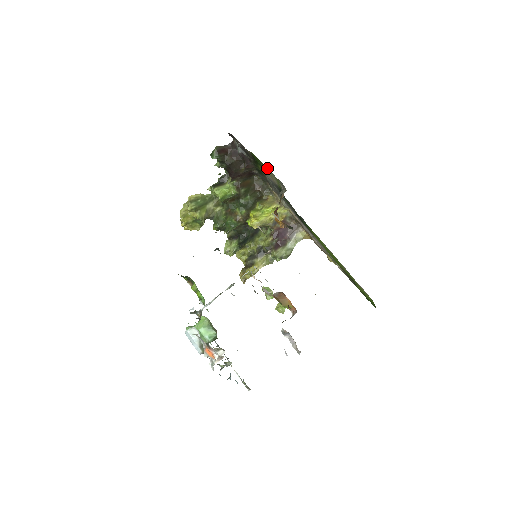
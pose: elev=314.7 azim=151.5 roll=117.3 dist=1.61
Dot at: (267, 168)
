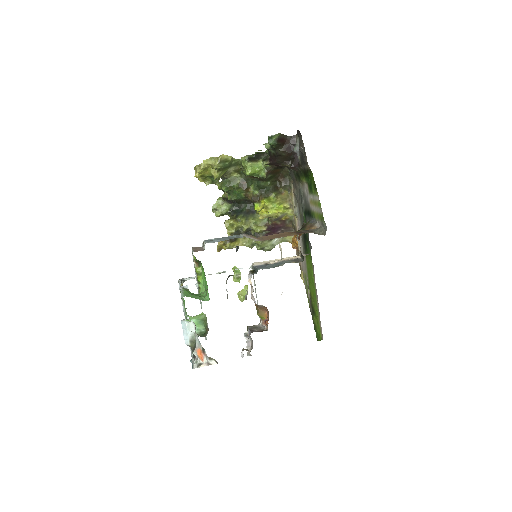
Dot at: (318, 200)
